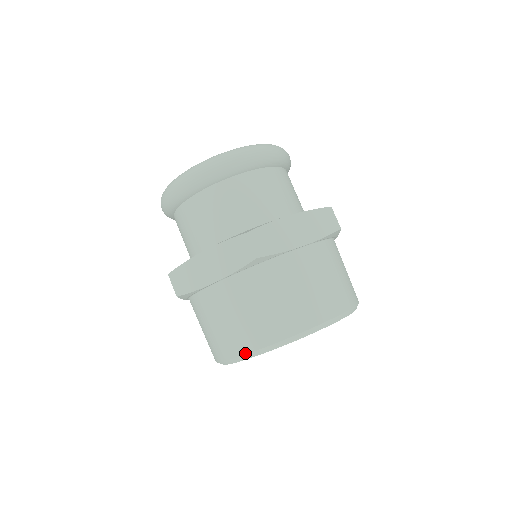
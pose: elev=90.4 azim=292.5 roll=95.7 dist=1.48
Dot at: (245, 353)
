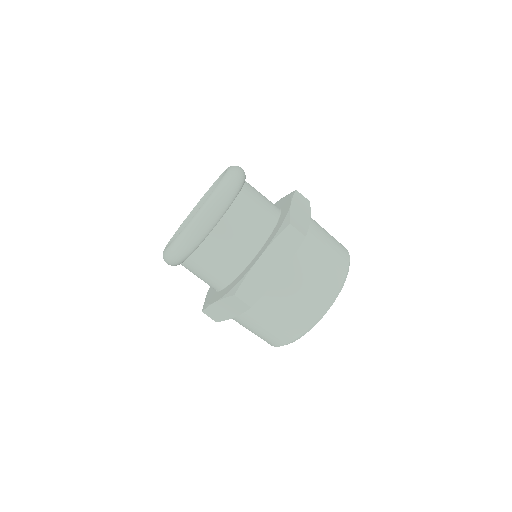
Dot at: (279, 346)
